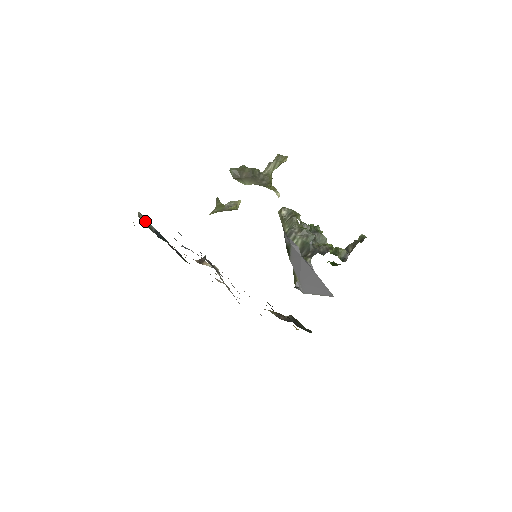
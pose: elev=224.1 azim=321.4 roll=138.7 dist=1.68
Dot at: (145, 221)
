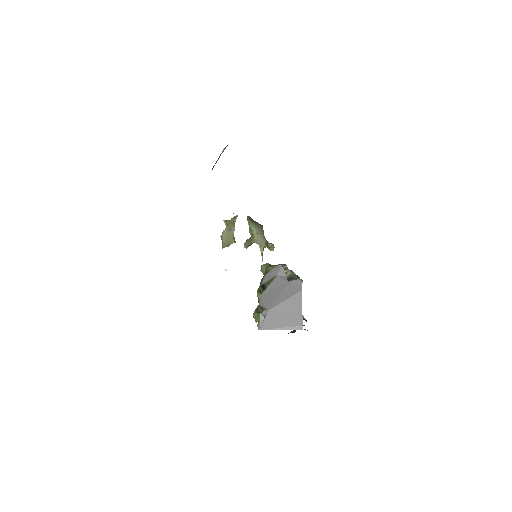
Dot at: occluded
